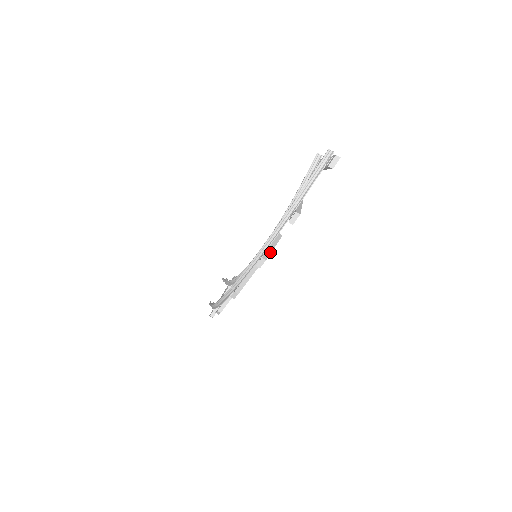
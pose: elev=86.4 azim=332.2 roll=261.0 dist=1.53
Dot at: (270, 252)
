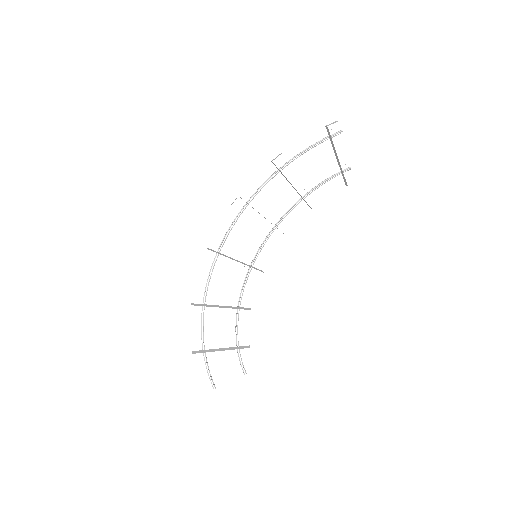
Dot at: (252, 207)
